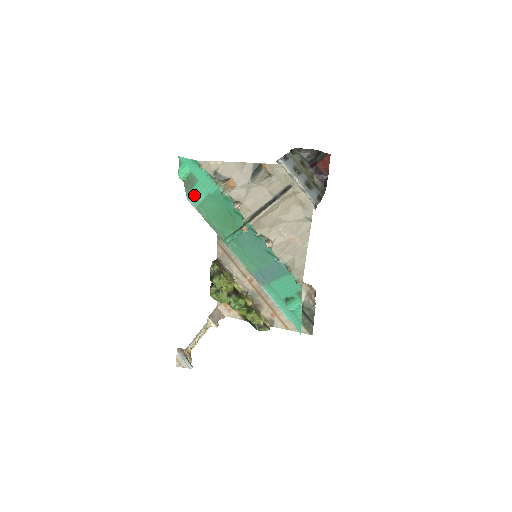
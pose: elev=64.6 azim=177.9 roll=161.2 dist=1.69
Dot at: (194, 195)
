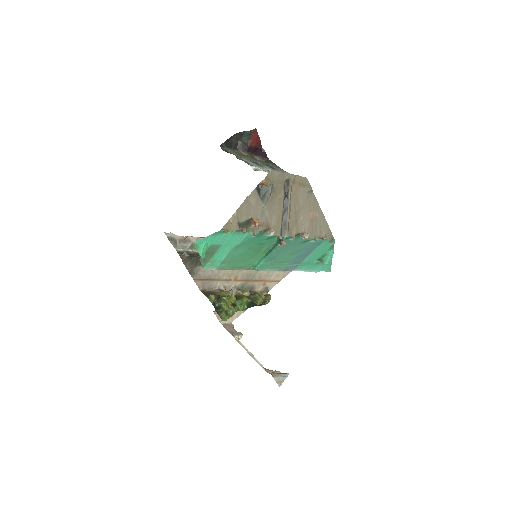
Dot at: (214, 260)
